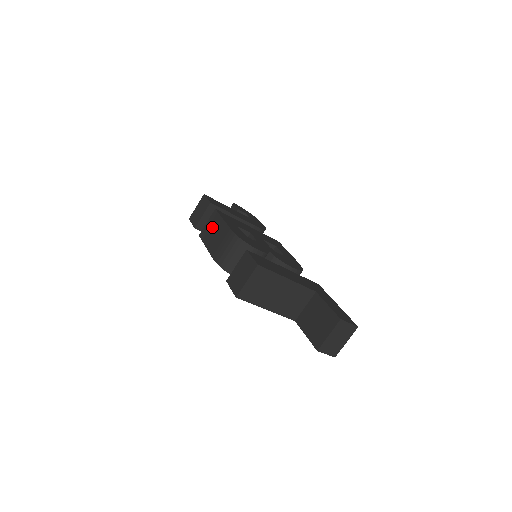
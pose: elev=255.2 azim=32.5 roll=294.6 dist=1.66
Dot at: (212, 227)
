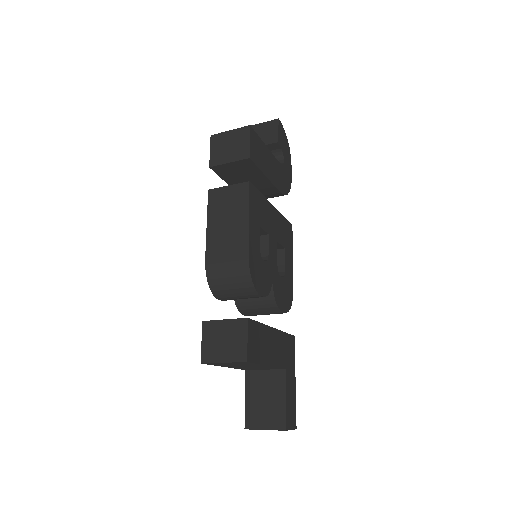
Dot at: (230, 207)
